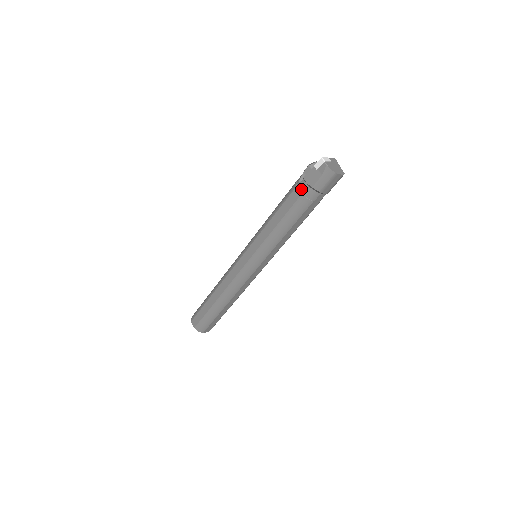
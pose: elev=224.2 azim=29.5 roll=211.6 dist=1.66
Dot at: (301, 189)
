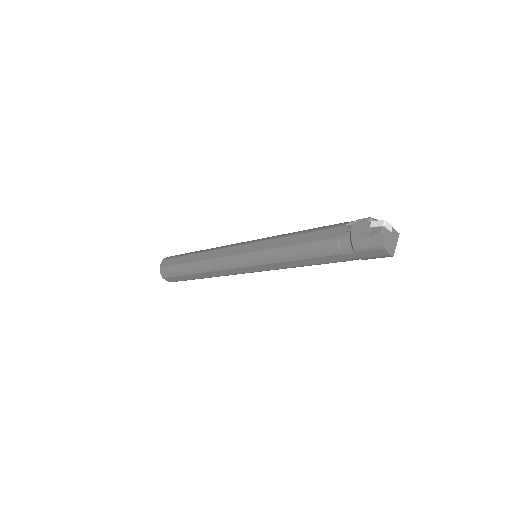
Dot at: (341, 232)
